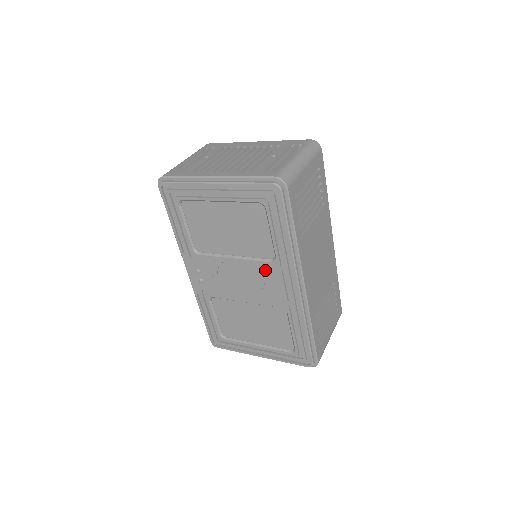
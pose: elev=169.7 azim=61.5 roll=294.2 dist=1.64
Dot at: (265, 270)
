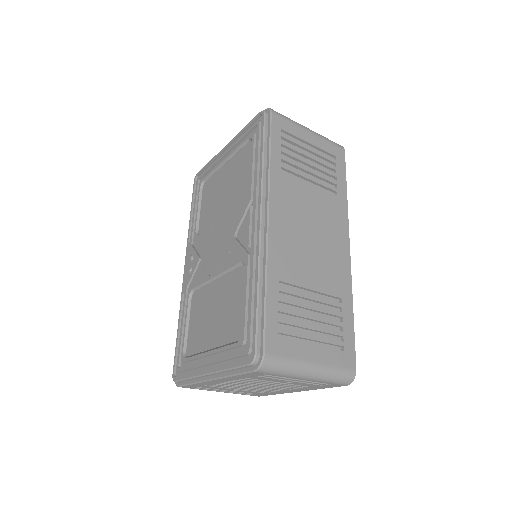
Dot at: (238, 215)
